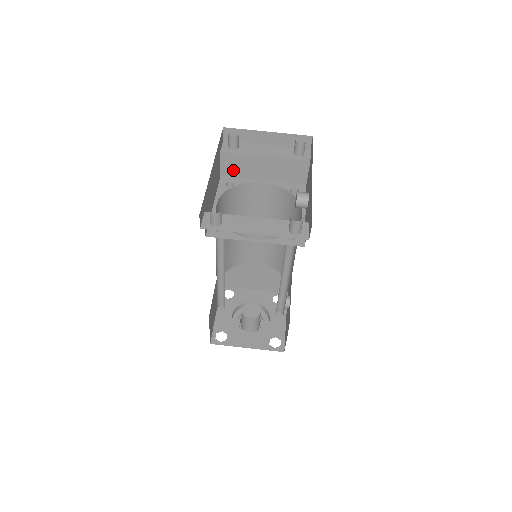
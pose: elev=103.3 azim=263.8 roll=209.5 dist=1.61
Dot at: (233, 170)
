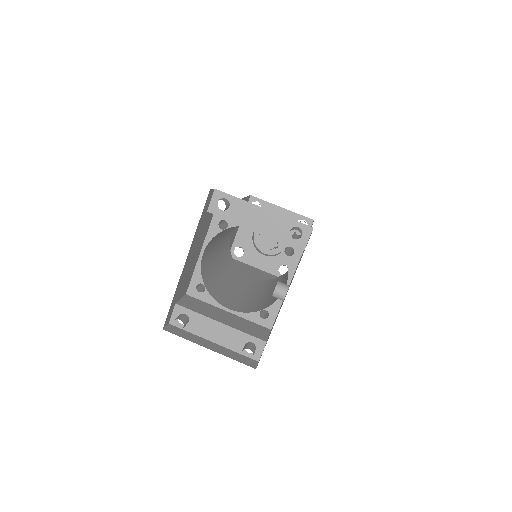
Dot at: occluded
